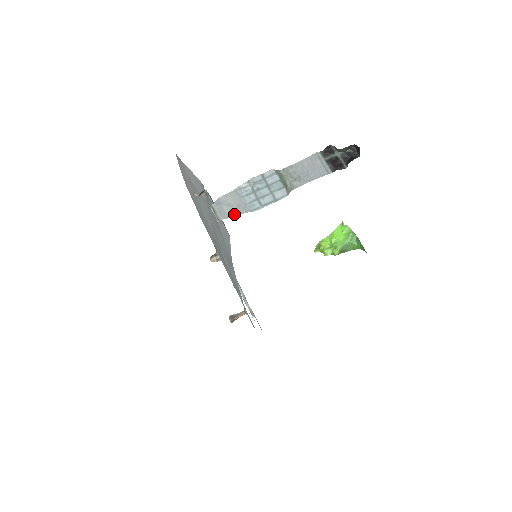
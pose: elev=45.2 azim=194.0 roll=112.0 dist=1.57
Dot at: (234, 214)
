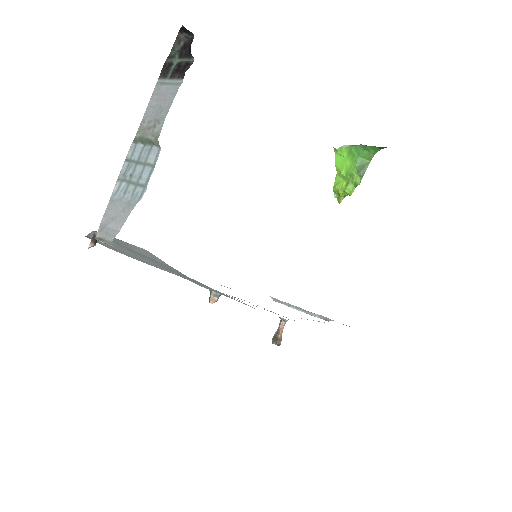
Dot at: (122, 222)
